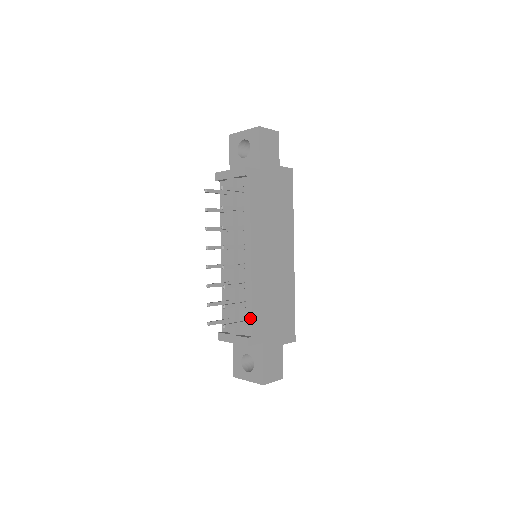
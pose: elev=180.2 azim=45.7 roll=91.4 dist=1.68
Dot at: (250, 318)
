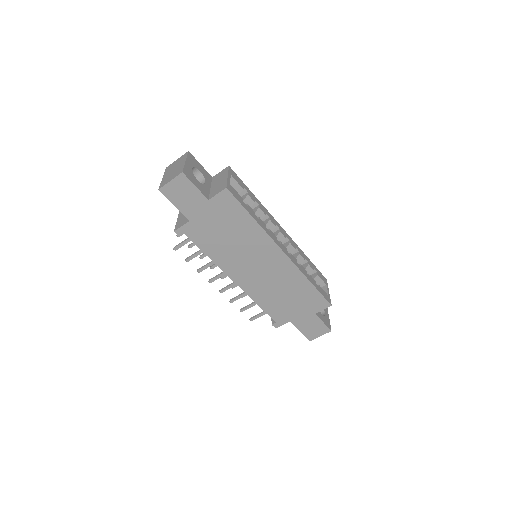
Dot at: (266, 312)
